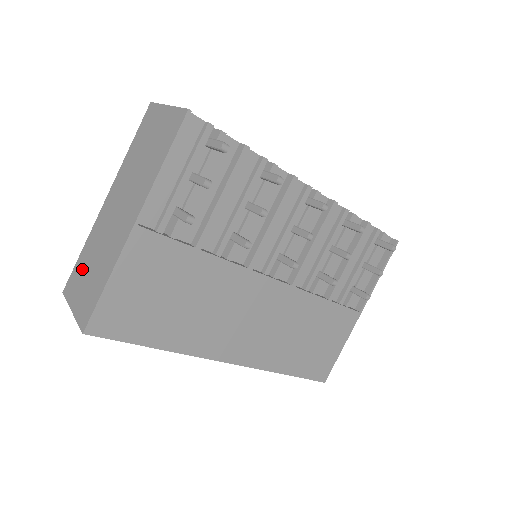
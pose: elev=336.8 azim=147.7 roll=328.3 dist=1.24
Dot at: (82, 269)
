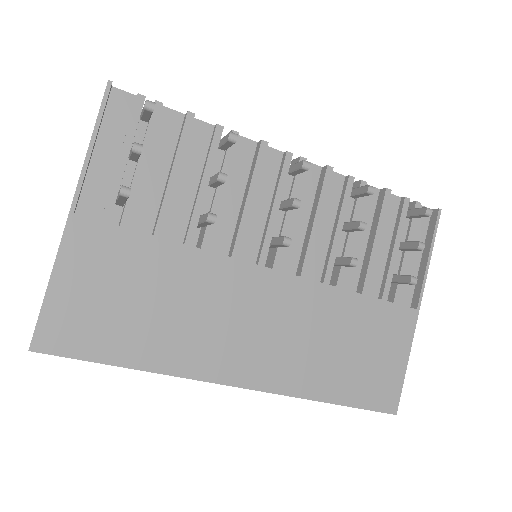
Dot at: occluded
